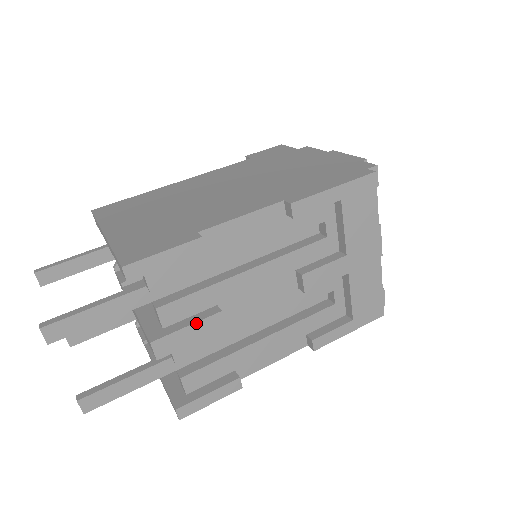
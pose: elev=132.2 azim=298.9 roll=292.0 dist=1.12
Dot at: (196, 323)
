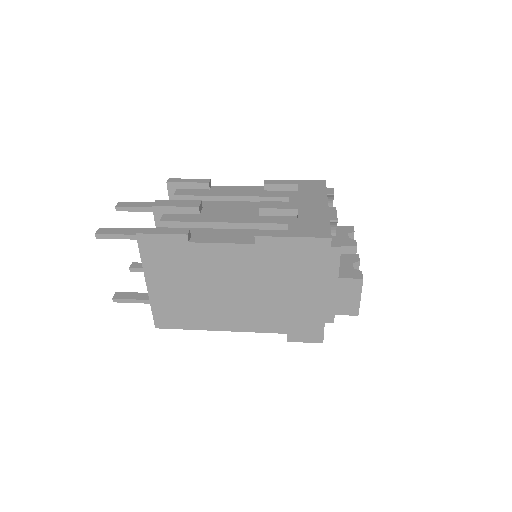
Dot at: (184, 201)
